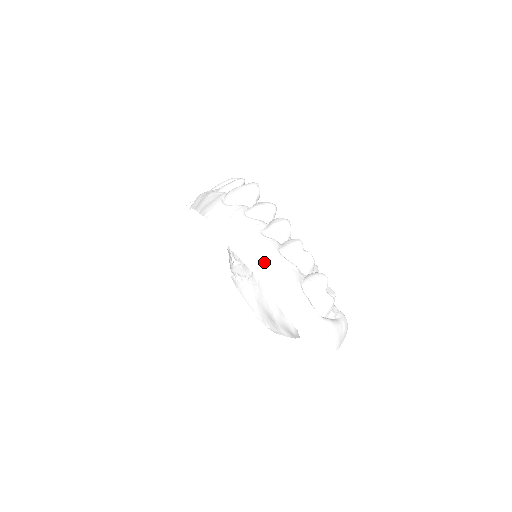
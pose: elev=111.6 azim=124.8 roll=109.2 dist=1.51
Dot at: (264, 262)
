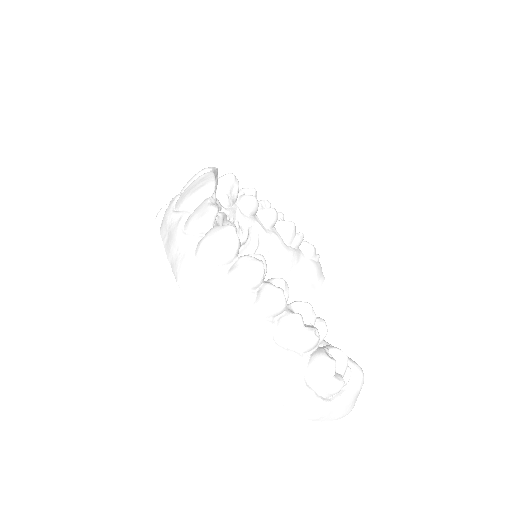
Dot at: (257, 359)
